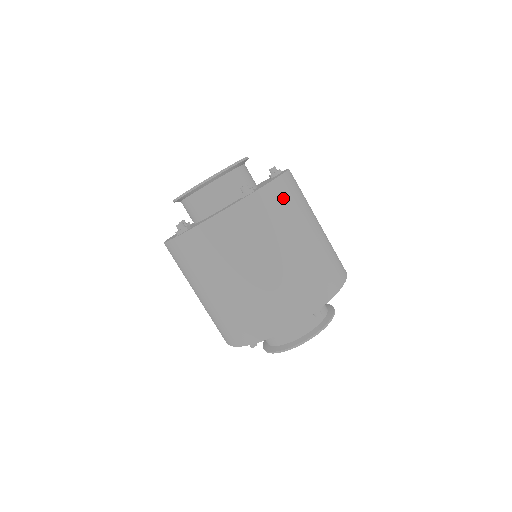
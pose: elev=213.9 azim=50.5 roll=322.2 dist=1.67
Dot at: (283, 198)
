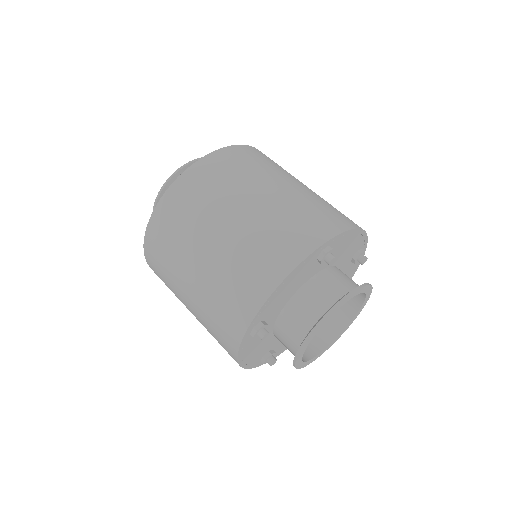
Dot at: (253, 156)
